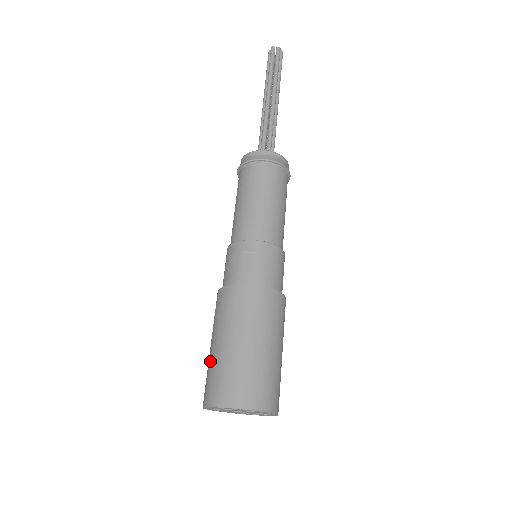
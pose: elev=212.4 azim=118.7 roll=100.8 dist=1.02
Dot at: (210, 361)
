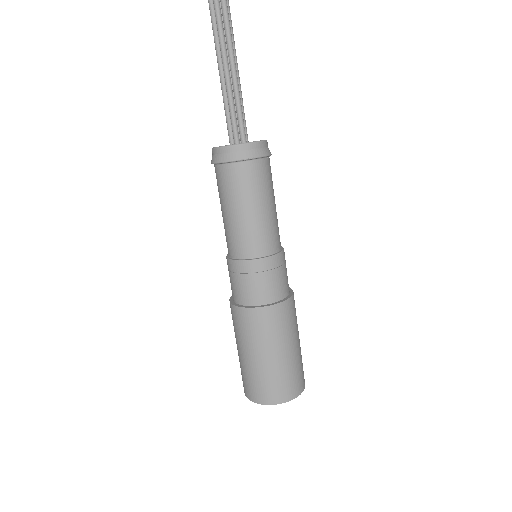
Dot at: (246, 368)
